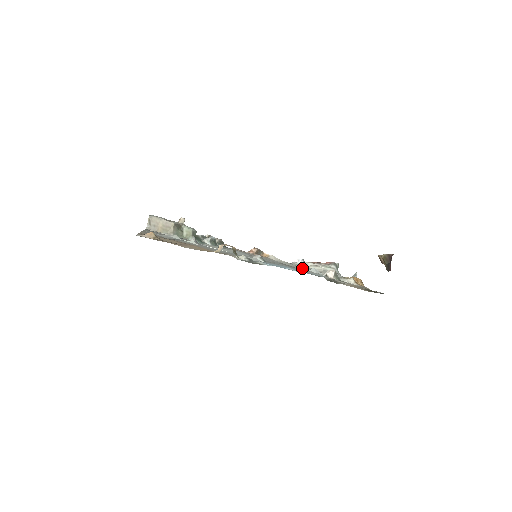
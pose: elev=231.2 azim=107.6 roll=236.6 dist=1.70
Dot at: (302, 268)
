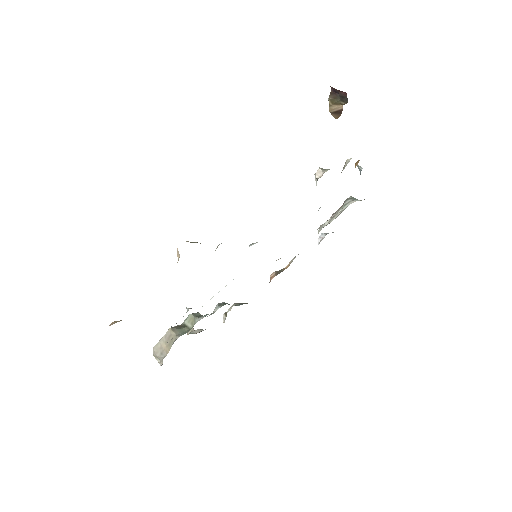
Dot at: (319, 227)
